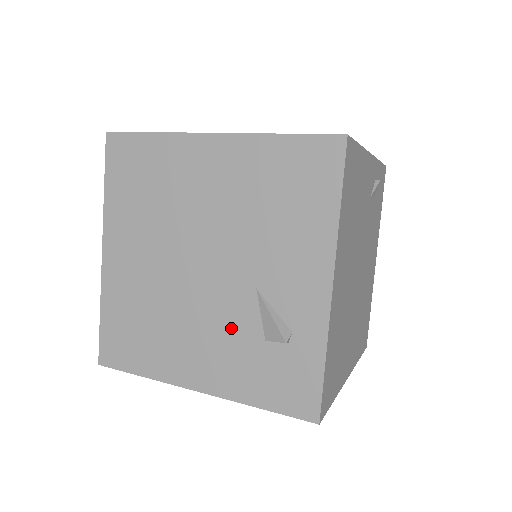
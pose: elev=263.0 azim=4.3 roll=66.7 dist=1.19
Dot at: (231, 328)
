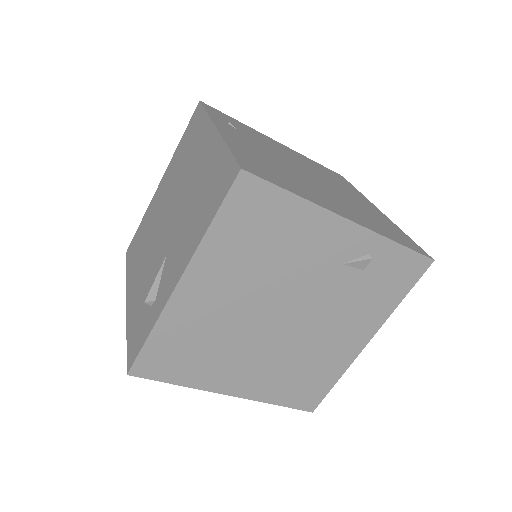
Dot at: (150, 274)
